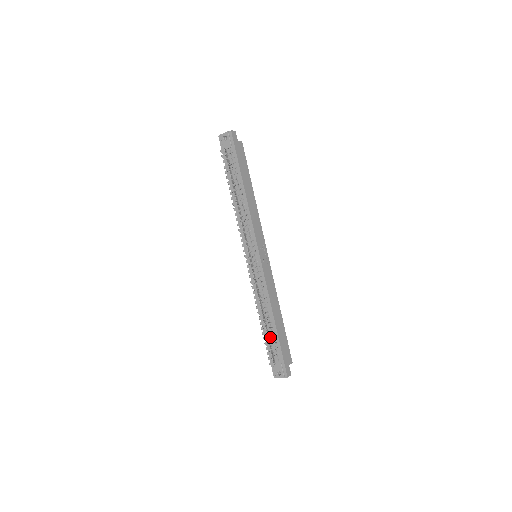
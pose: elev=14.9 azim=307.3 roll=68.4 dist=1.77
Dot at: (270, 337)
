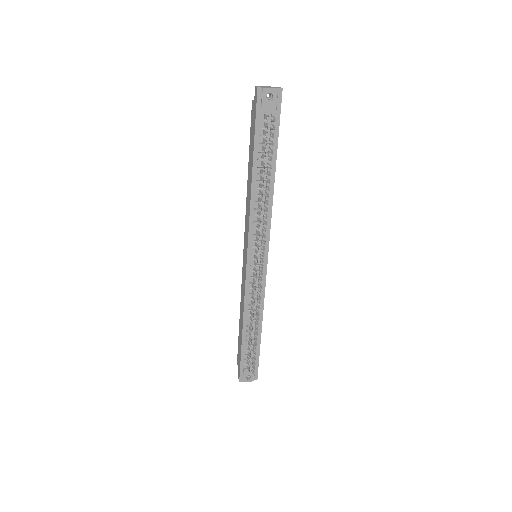
Dot at: (254, 346)
